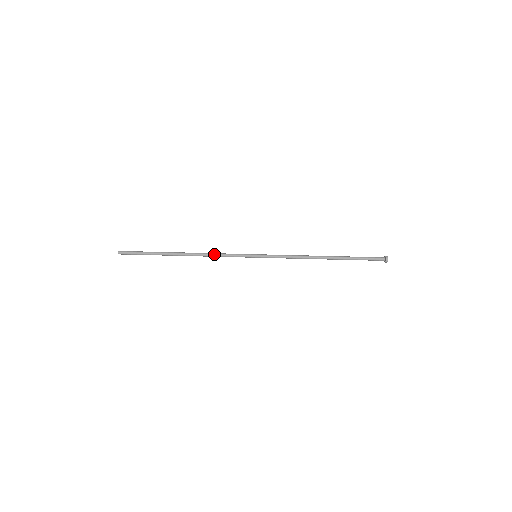
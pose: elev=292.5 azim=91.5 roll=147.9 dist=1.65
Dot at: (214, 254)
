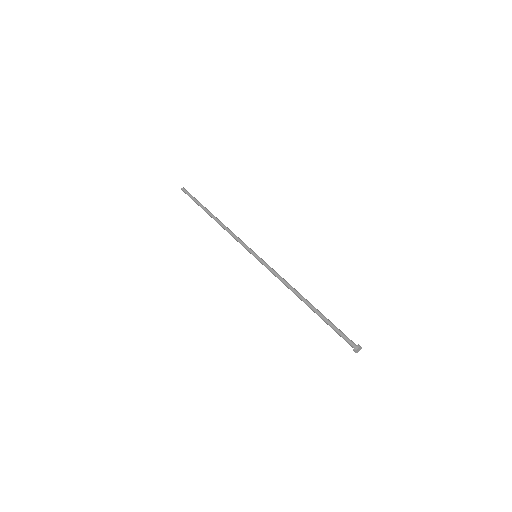
Dot at: (230, 232)
